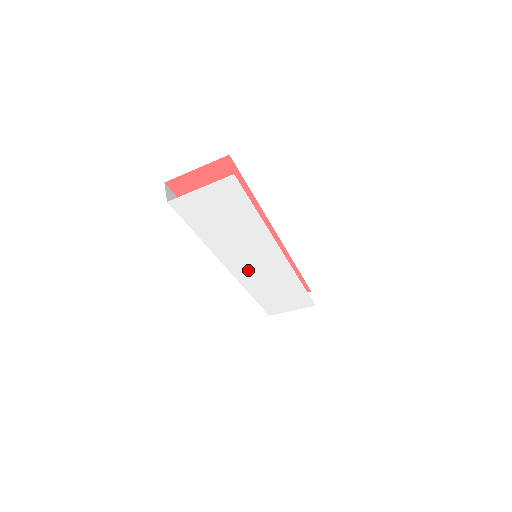
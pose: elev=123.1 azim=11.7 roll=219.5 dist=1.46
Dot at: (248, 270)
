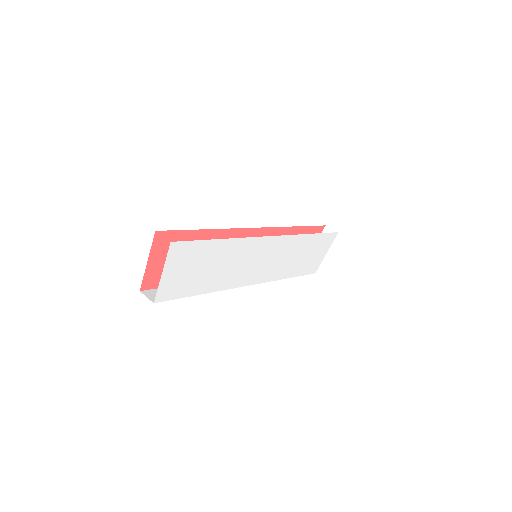
Dot at: (261, 270)
